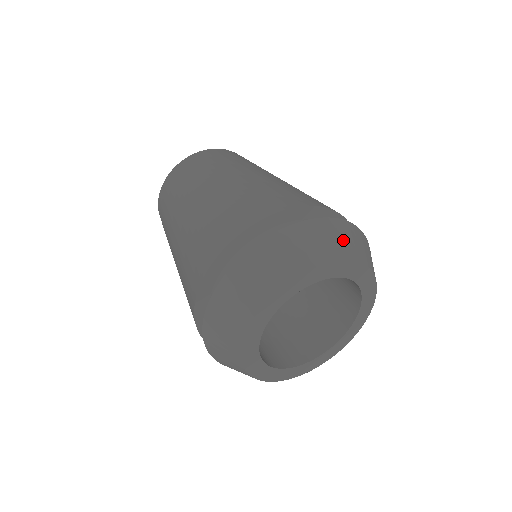
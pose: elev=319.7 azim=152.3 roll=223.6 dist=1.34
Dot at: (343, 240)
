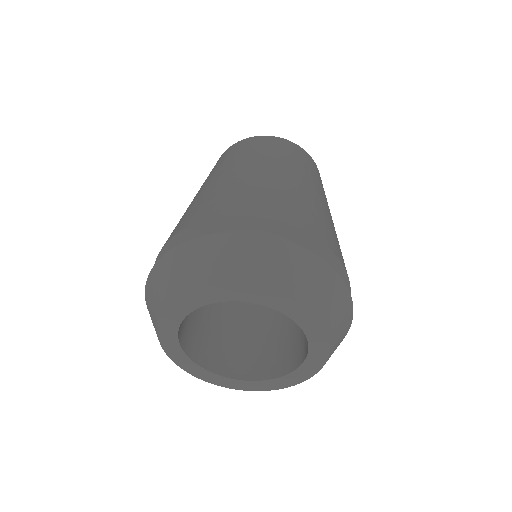
Dot at: (188, 268)
